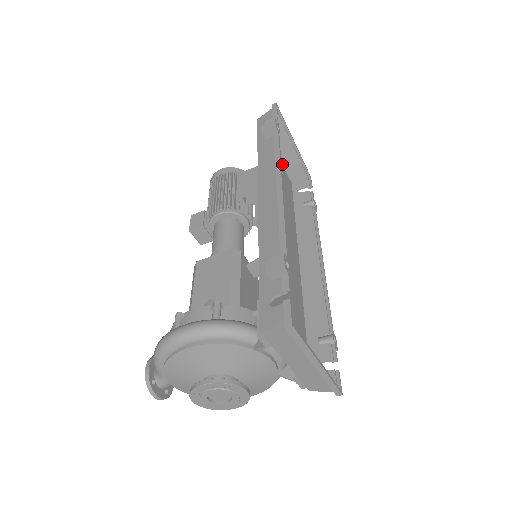
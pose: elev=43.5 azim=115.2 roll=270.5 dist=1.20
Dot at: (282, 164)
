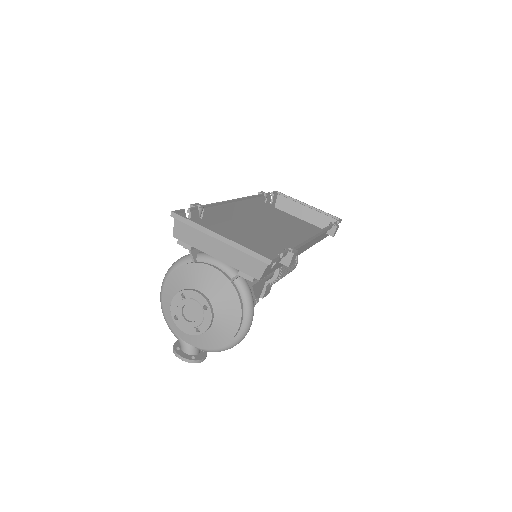
Dot at: (311, 224)
